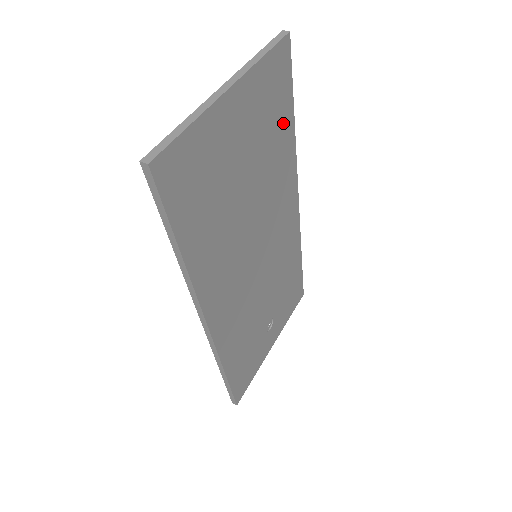
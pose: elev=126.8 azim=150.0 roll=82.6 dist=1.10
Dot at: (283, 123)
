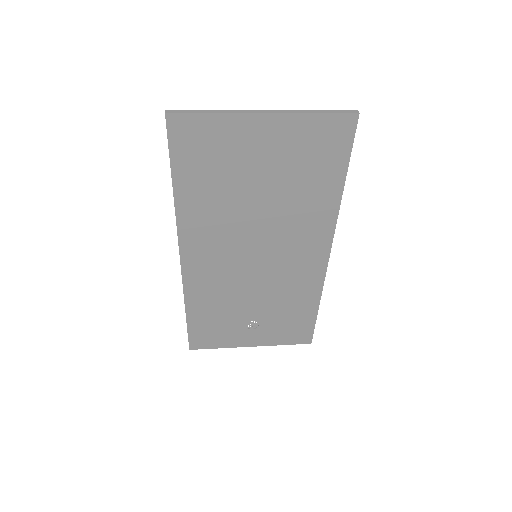
Dot at: (327, 178)
